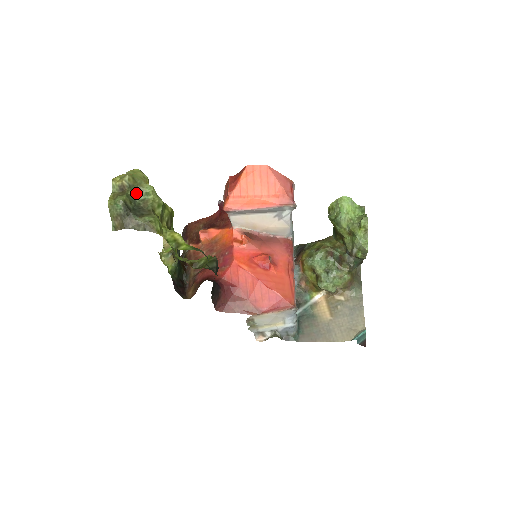
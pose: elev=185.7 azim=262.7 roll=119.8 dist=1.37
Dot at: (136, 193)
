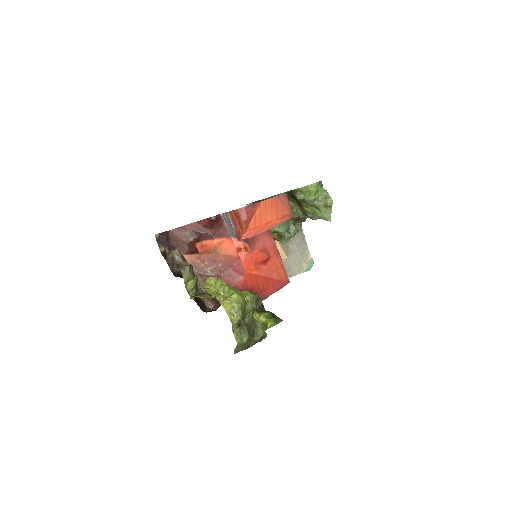
Dot at: (245, 318)
